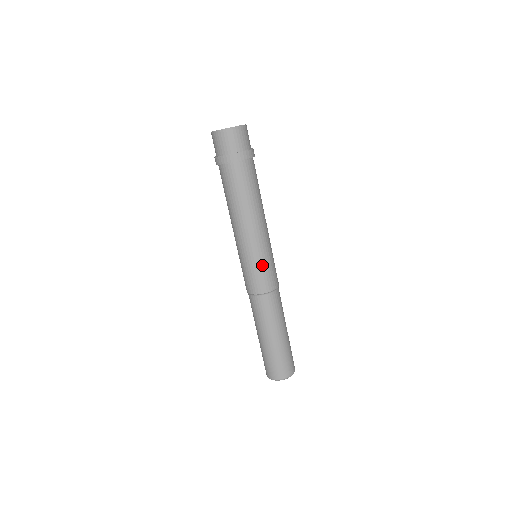
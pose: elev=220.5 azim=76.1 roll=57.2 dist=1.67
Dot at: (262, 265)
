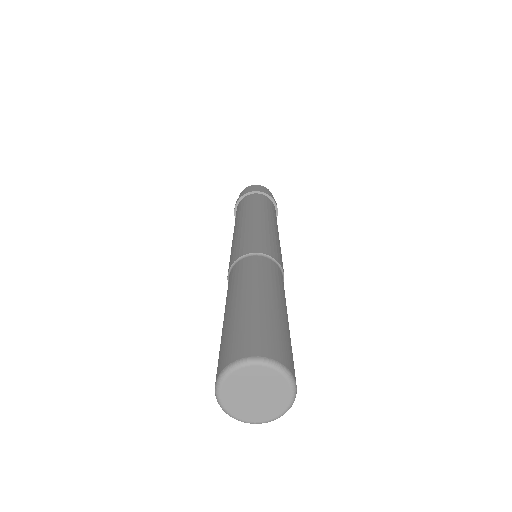
Dot at: (267, 238)
